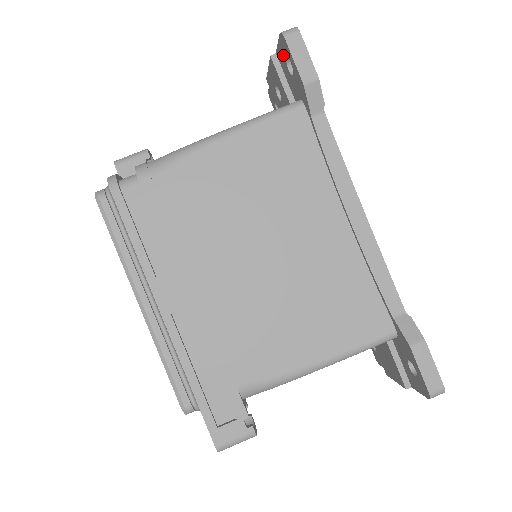
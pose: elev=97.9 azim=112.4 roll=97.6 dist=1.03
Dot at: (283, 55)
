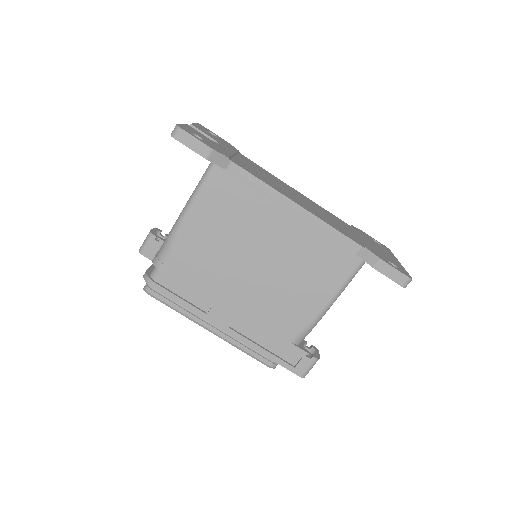
Dot at: occluded
